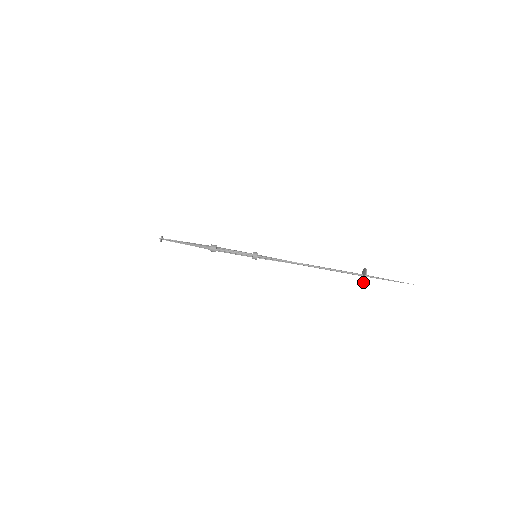
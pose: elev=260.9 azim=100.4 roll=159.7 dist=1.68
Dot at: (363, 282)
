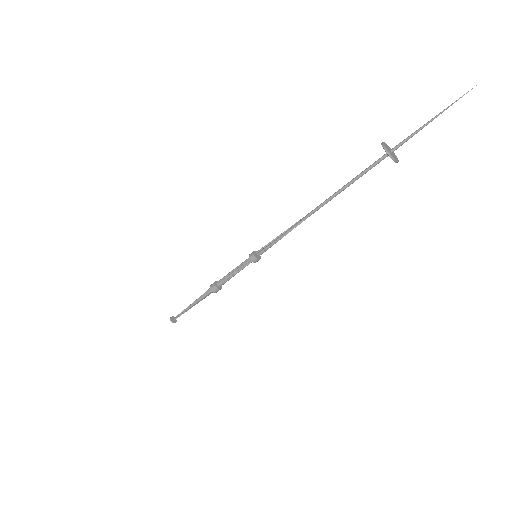
Dot at: (397, 162)
